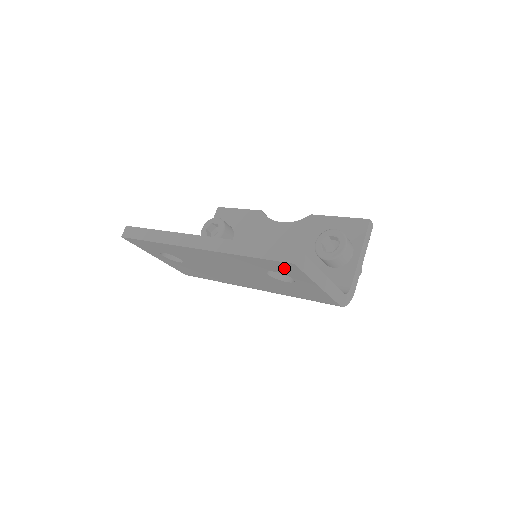
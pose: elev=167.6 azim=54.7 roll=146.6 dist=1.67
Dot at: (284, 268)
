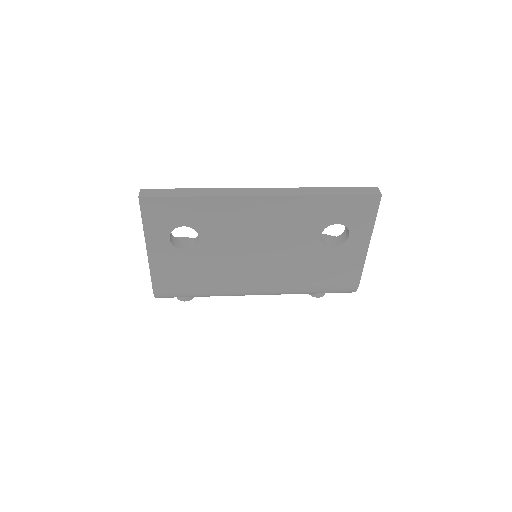
Dot at: (359, 210)
